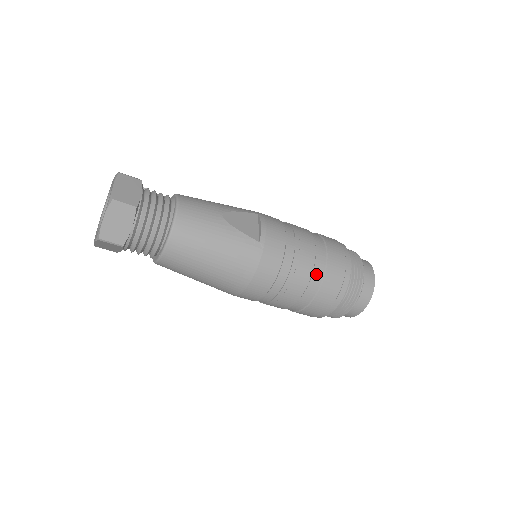
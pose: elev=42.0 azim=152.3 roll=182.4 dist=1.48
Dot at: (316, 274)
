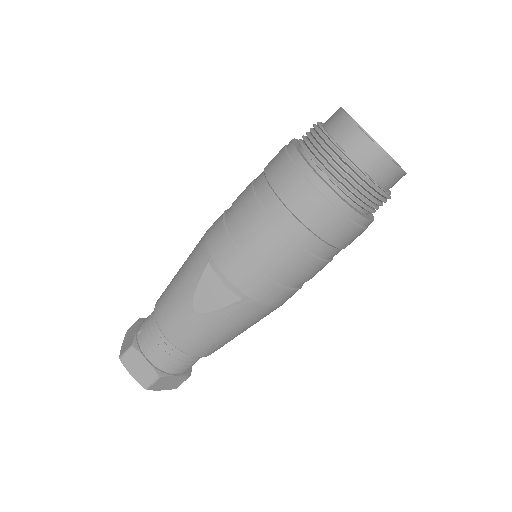
Dot at: (315, 249)
